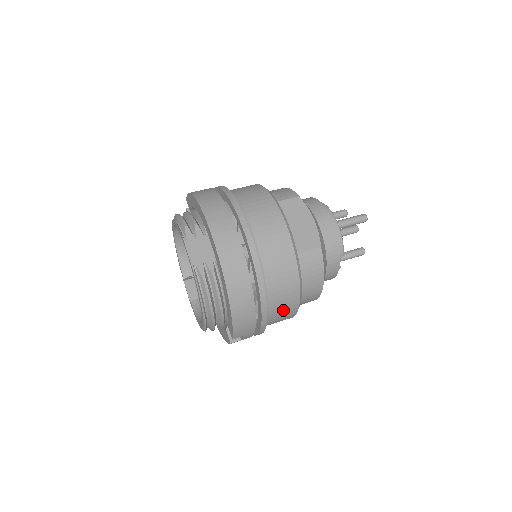
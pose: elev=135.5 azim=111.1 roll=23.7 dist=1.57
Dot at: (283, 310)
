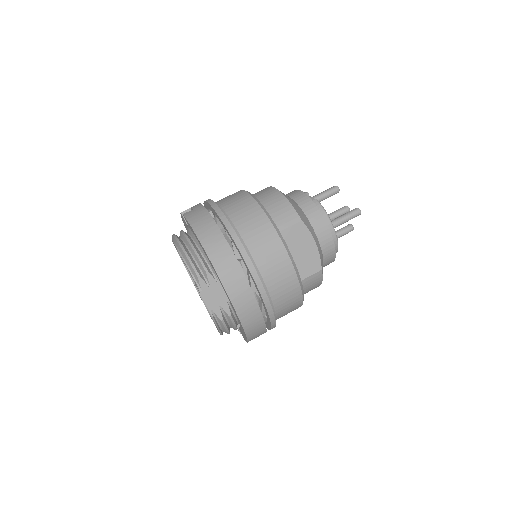
Dot at: occluded
